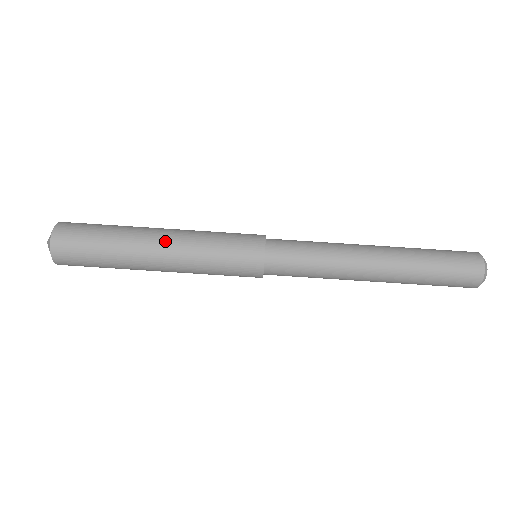
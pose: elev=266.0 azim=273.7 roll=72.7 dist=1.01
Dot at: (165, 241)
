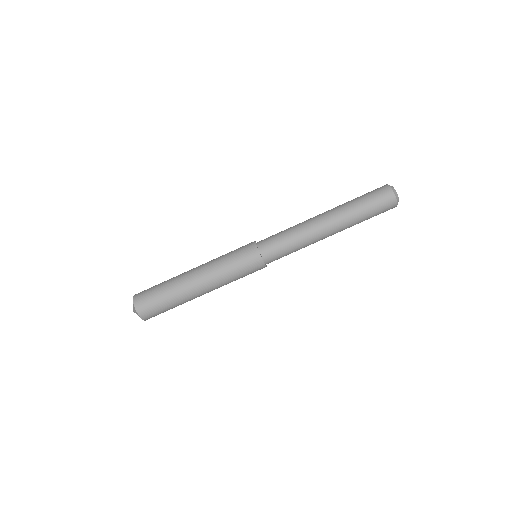
Dot at: (205, 288)
